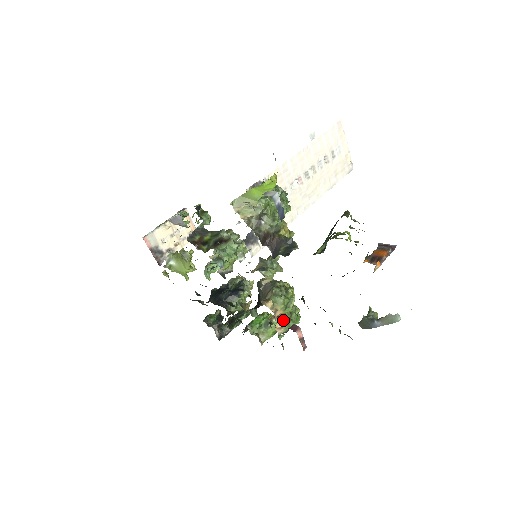
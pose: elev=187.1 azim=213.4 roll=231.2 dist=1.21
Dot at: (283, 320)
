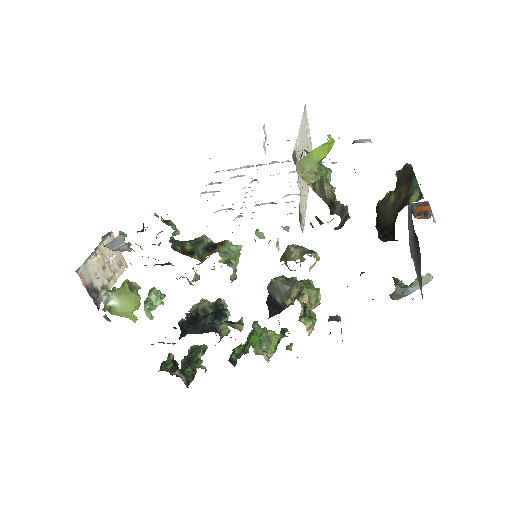
Dot at: (310, 318)
